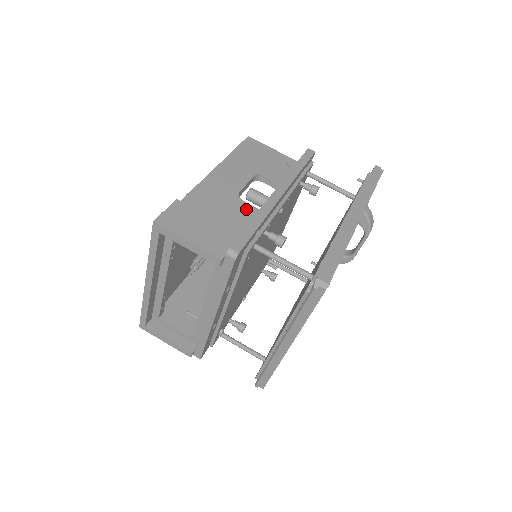
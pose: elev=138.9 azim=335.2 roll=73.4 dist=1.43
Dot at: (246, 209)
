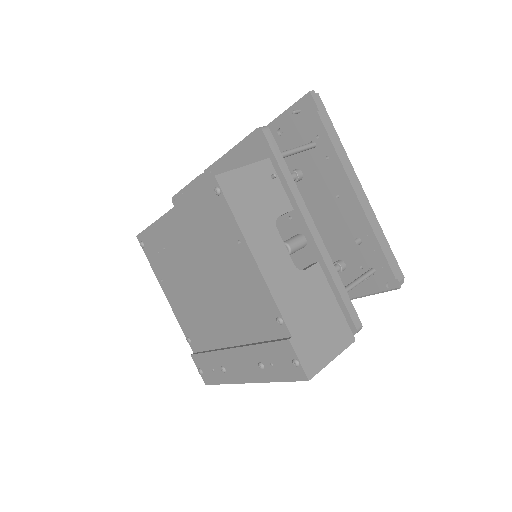
Dot at: (315, 276)
